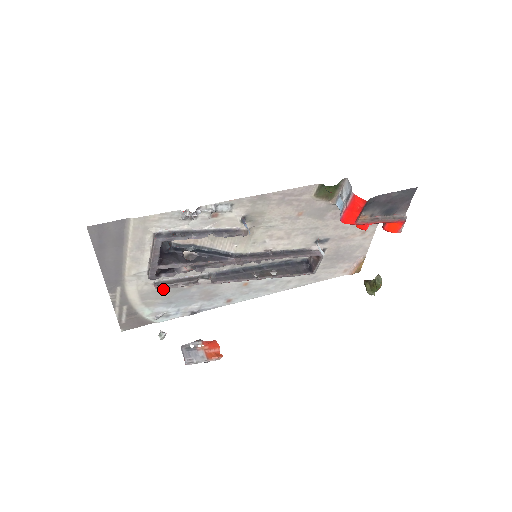
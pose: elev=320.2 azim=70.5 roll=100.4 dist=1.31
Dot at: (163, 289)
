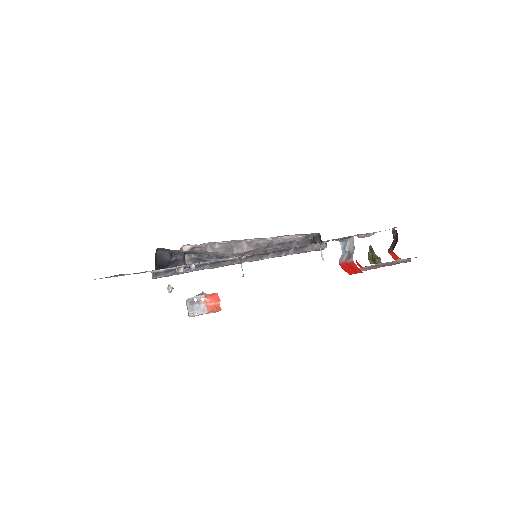
Dot at: occluded
